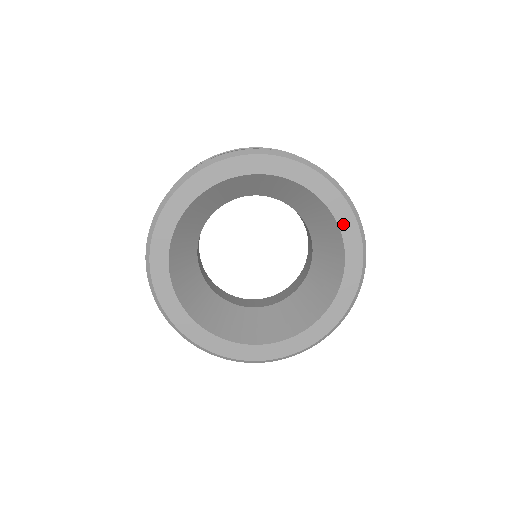
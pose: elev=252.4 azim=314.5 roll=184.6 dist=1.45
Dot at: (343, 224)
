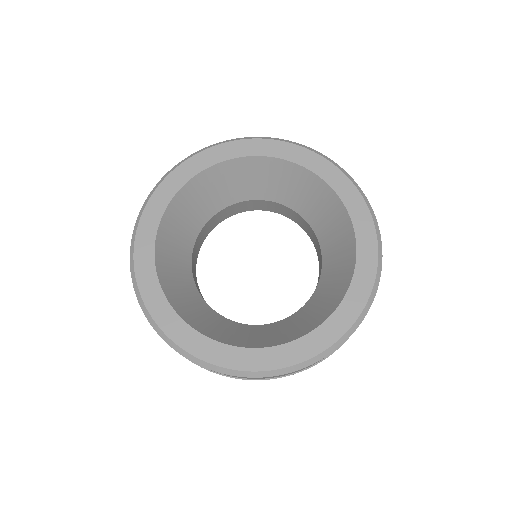
Dot at: (356, 286)
